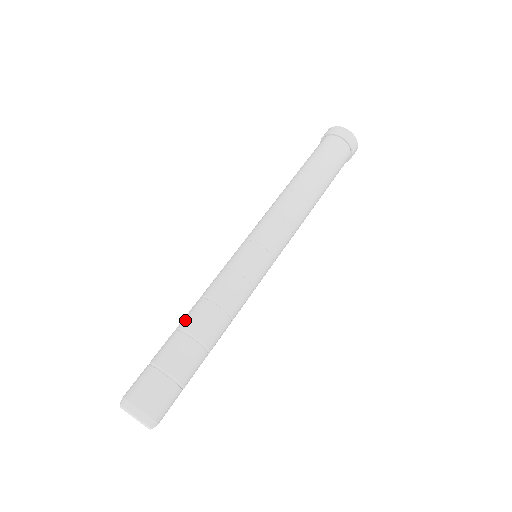
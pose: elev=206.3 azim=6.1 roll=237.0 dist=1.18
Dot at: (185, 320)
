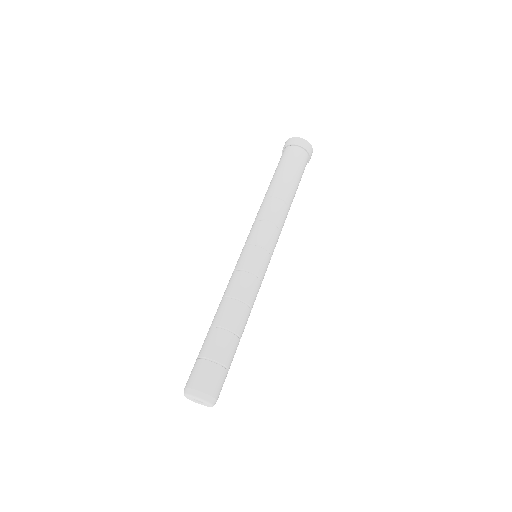
Dot at: (214, 318)
